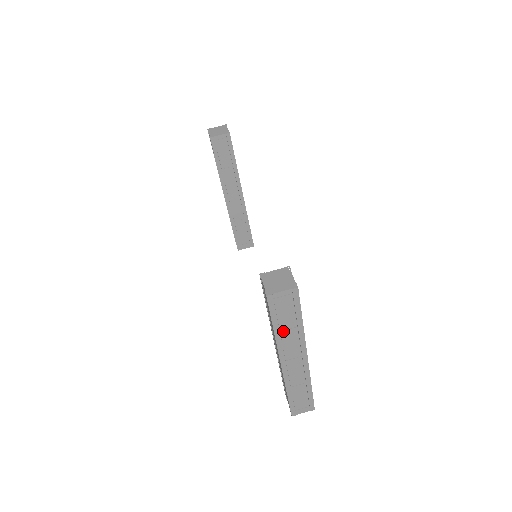
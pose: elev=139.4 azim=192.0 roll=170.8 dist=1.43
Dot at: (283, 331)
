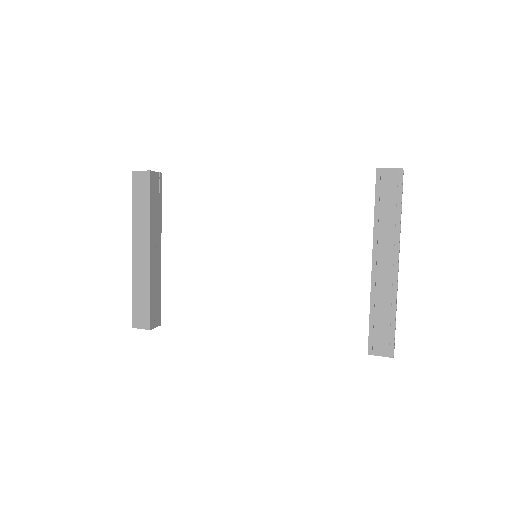
Dot at: occluded
